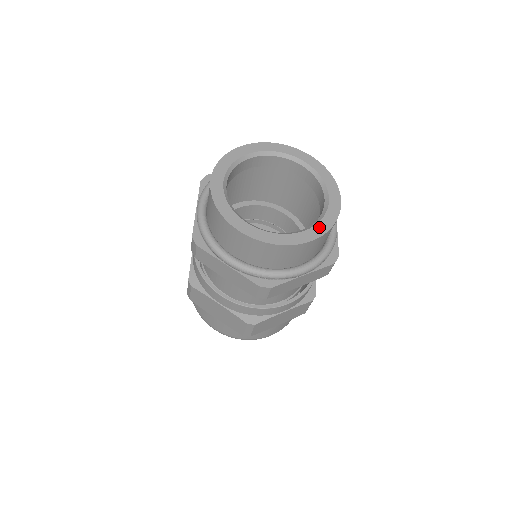
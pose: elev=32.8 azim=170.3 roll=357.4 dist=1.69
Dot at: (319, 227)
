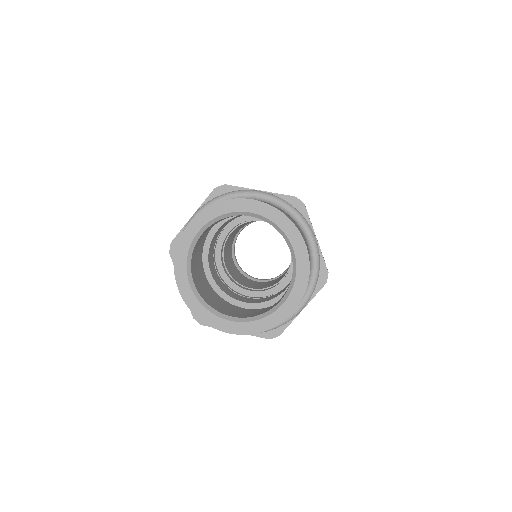
Dot at: (248, 326)
